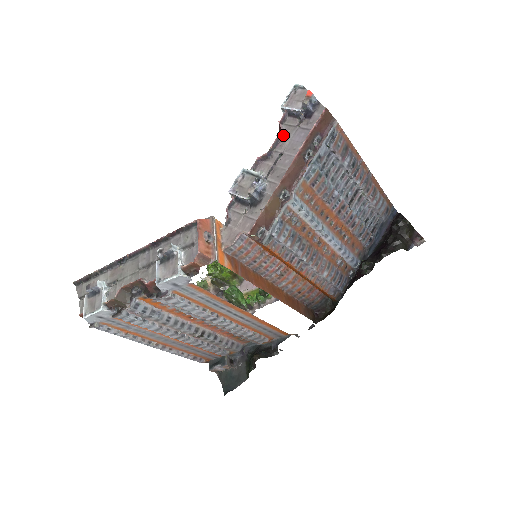
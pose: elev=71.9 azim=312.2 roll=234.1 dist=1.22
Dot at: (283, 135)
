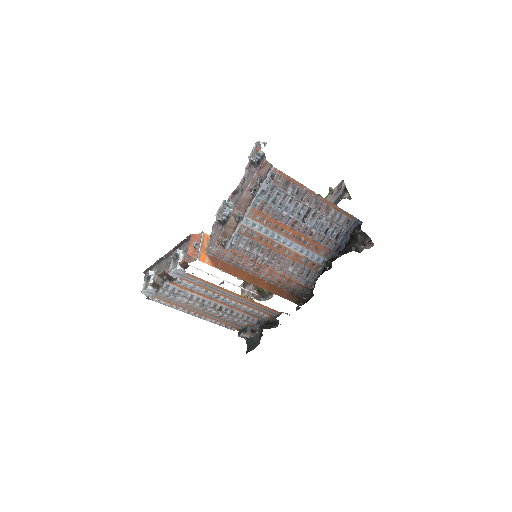
Dot at: (246, 177)
